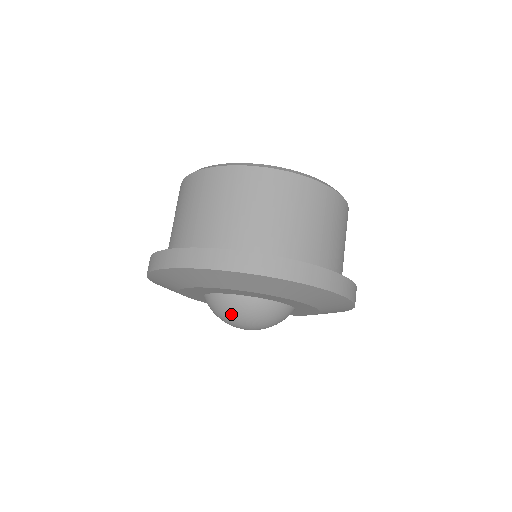
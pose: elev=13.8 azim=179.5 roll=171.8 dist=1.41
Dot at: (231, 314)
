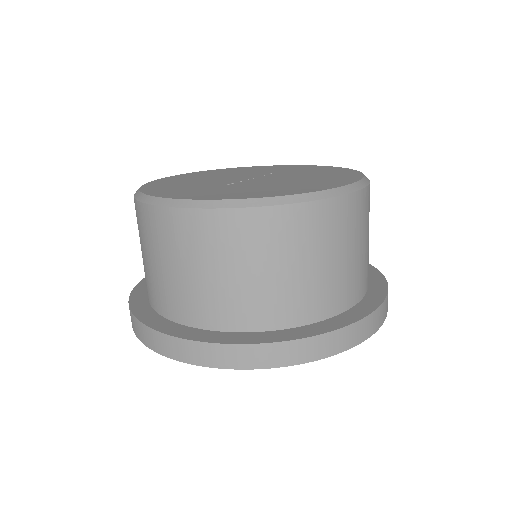
Dot at: occluded
